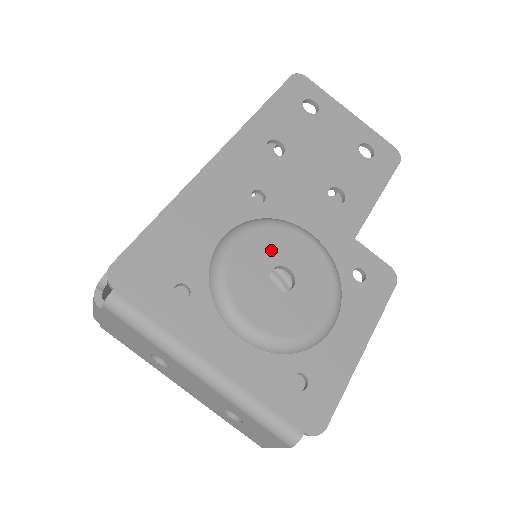
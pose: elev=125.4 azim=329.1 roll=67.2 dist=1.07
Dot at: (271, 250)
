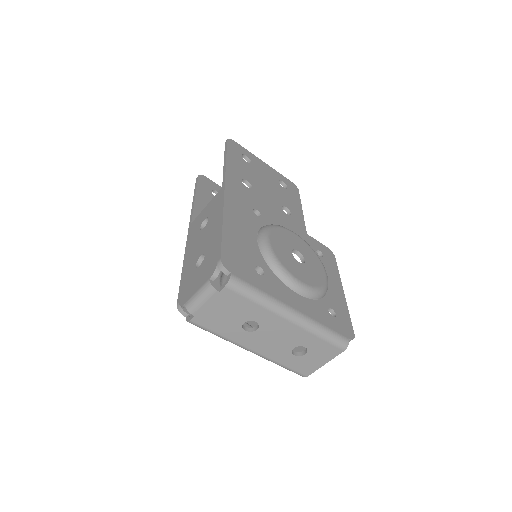
Dot at: (285, 241)
